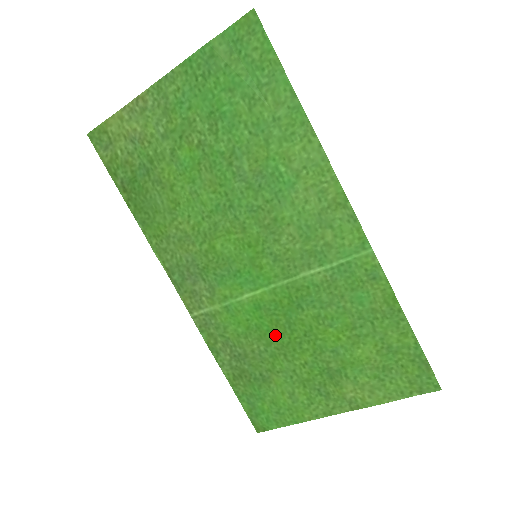
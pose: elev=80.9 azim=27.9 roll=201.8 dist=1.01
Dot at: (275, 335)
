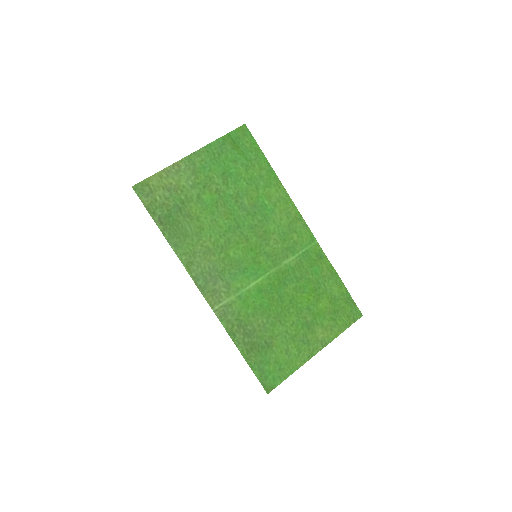
Dot at: (272, 308)
